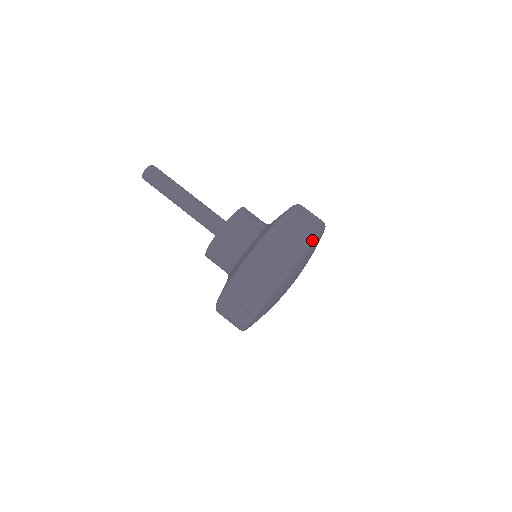
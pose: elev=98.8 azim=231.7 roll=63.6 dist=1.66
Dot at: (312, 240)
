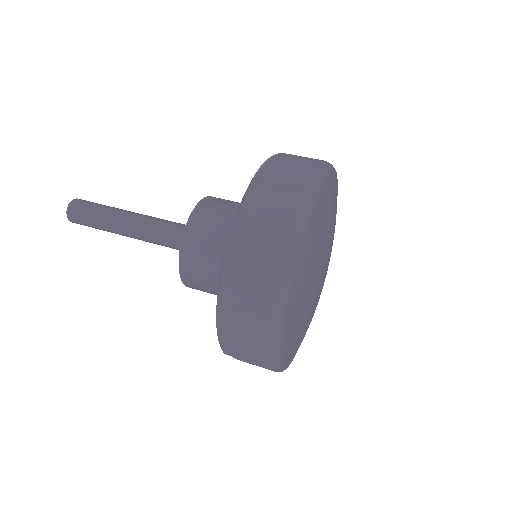
Dot at: (322, 173)
